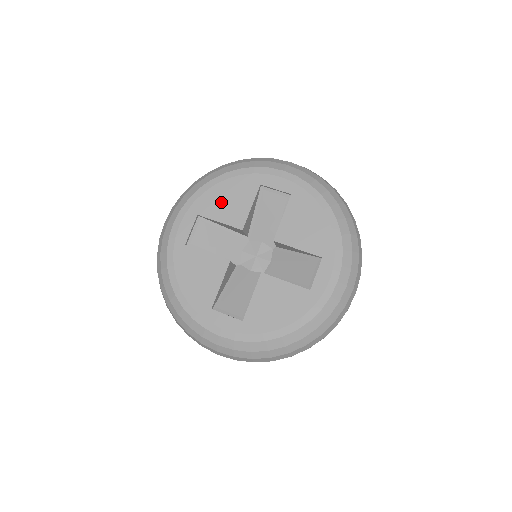
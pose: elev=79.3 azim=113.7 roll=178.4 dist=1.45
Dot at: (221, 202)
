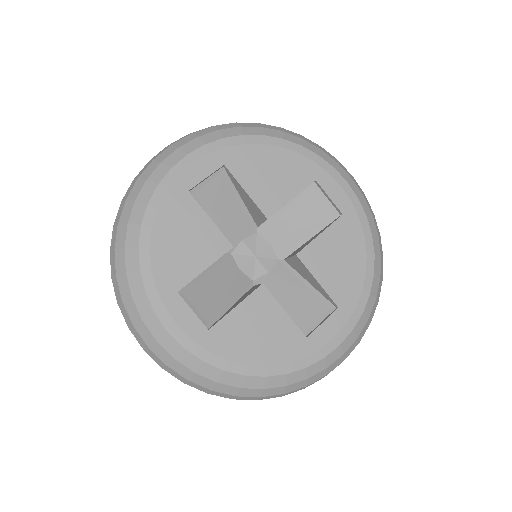
Dot at: (261, 169)
